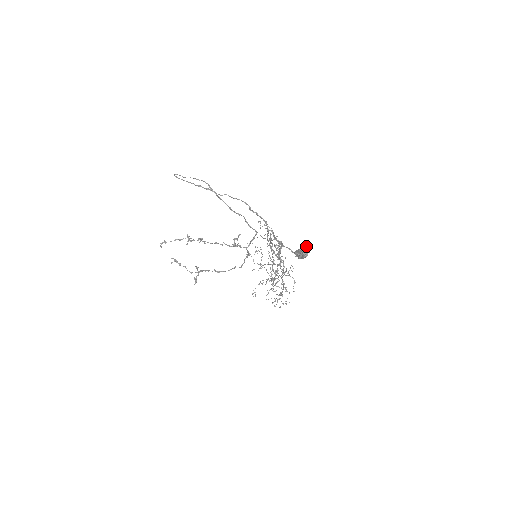
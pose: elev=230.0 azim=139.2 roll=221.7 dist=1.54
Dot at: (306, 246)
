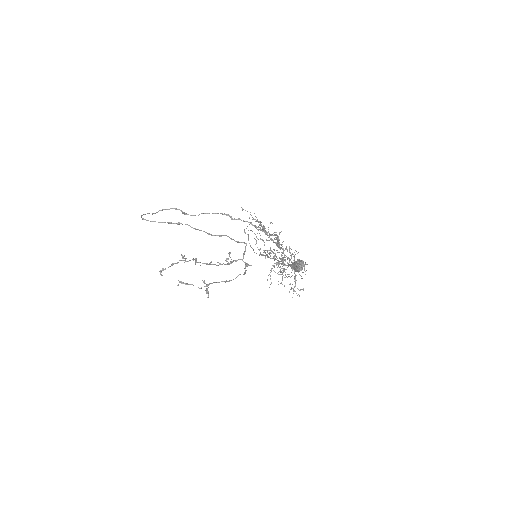
Dot at: (298, 260)
